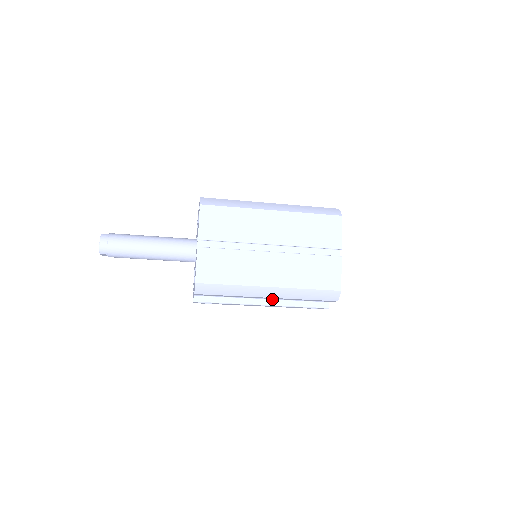
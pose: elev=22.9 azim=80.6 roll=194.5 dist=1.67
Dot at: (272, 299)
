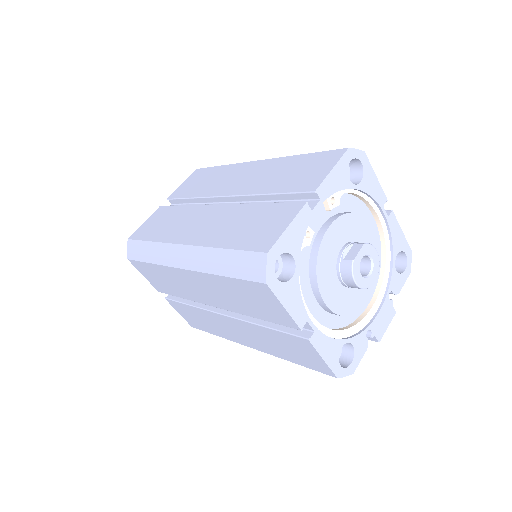
Dot at: occluded
